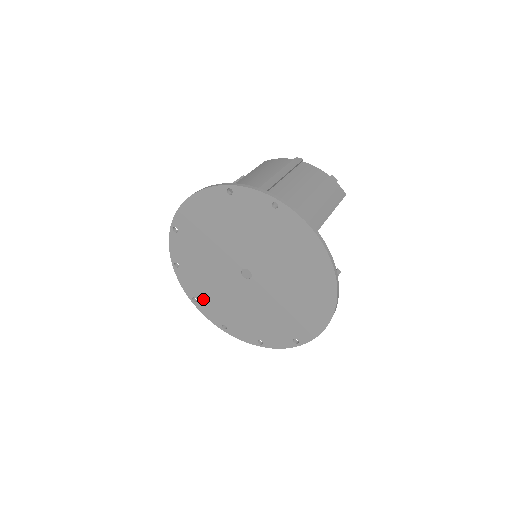
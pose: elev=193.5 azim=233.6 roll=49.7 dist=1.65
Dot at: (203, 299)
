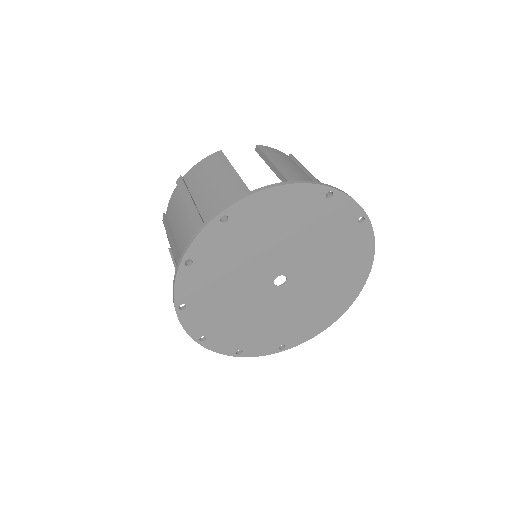
Dot at: (197, 306)
